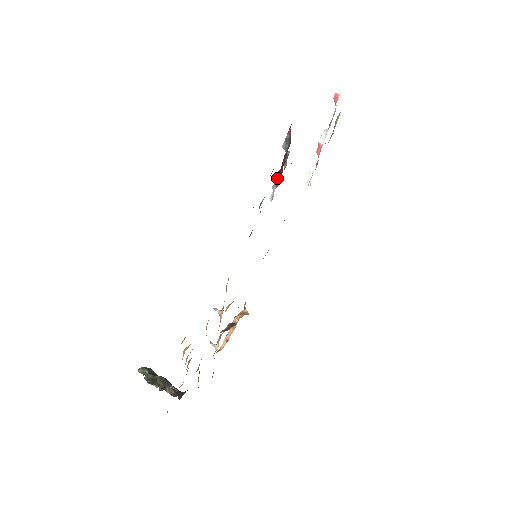
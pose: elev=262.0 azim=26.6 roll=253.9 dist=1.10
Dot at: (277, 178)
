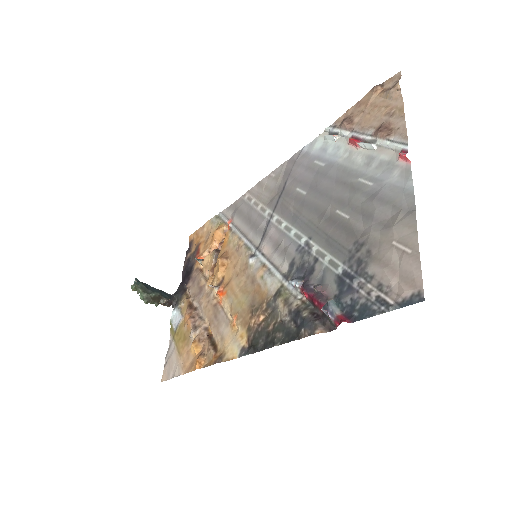
Dot at: (304, 295)
